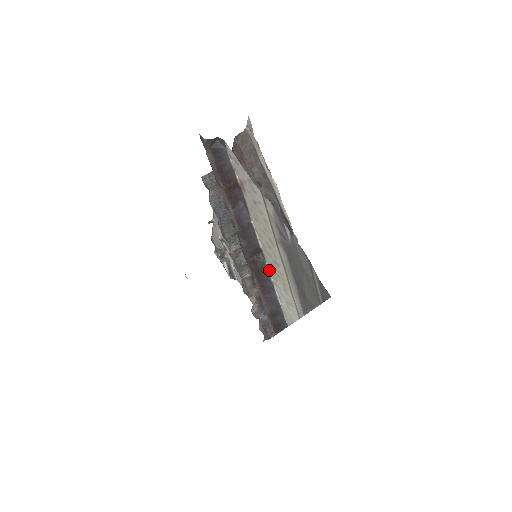
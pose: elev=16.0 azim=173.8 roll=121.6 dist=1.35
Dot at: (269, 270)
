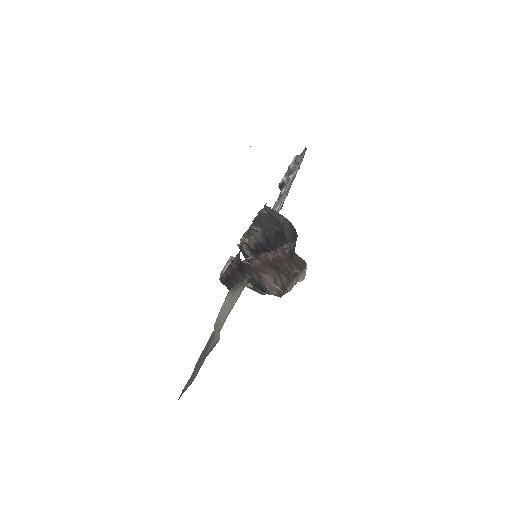
Dot at: occluded
